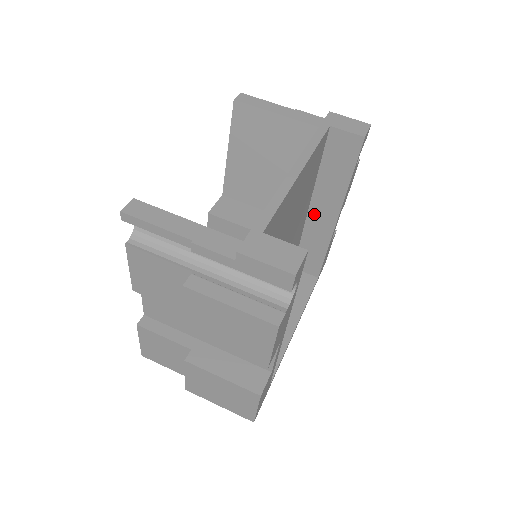
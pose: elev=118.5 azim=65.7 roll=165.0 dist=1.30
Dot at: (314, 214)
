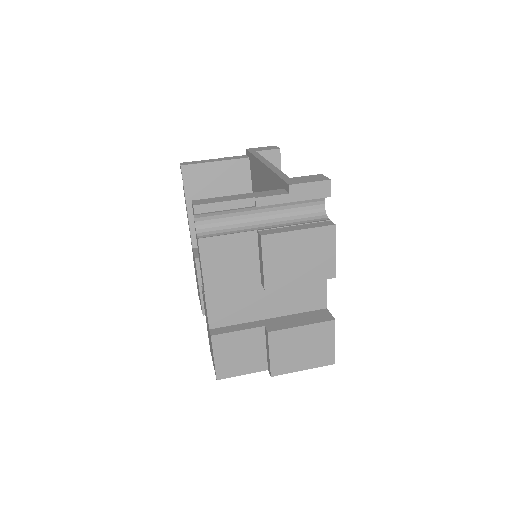
Dot at: occluded
